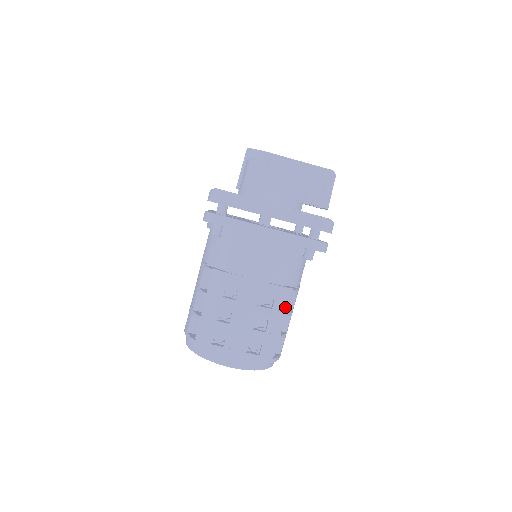
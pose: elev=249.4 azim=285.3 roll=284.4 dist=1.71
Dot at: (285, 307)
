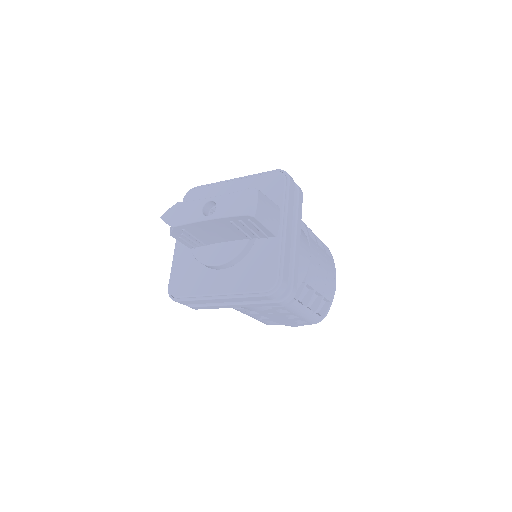
Dot at: (300, 308)
